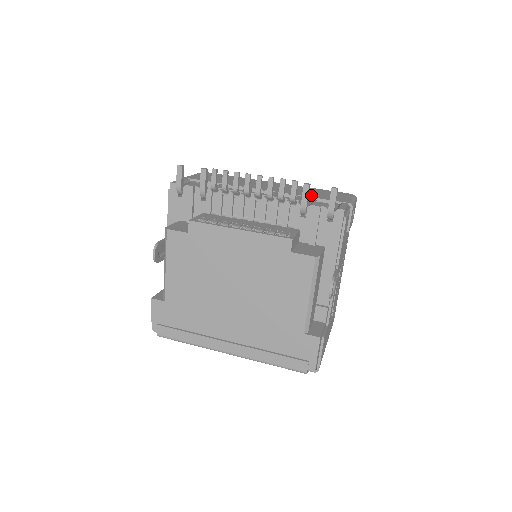
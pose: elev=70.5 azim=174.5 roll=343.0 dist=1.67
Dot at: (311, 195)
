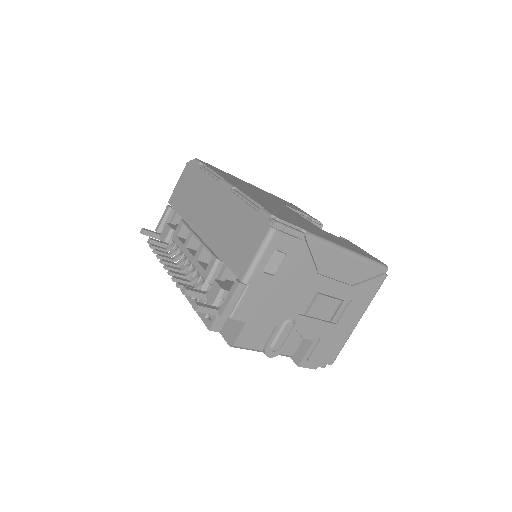
Dot at: (224, 249)
